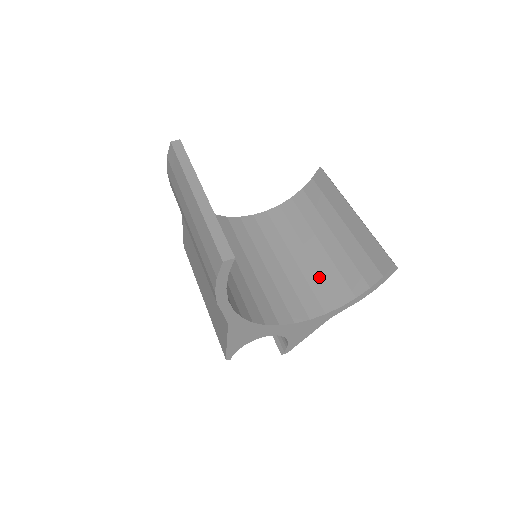
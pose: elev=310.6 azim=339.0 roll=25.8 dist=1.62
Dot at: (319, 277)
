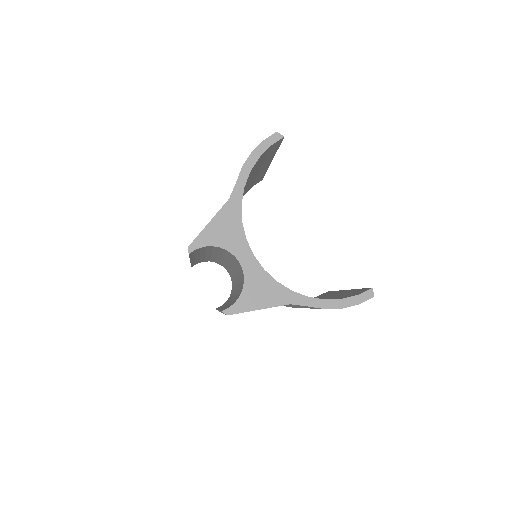
Dot at: occluded
